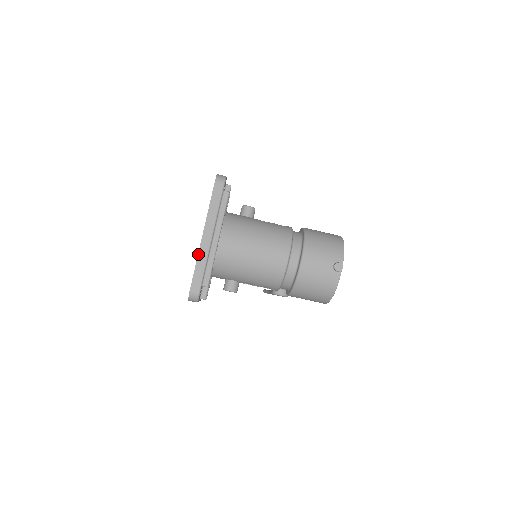
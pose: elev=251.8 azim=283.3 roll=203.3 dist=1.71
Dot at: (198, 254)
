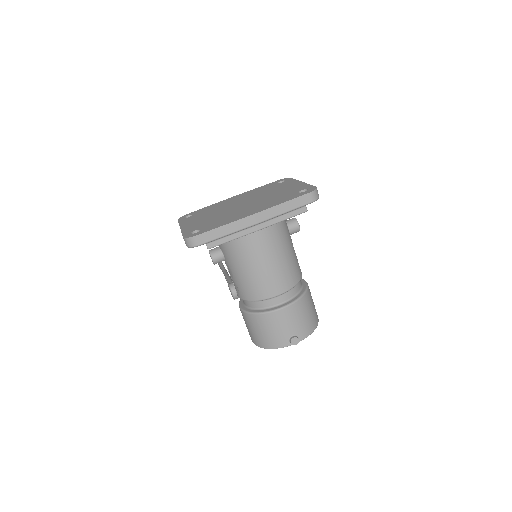
Dot at: (234, 222)
